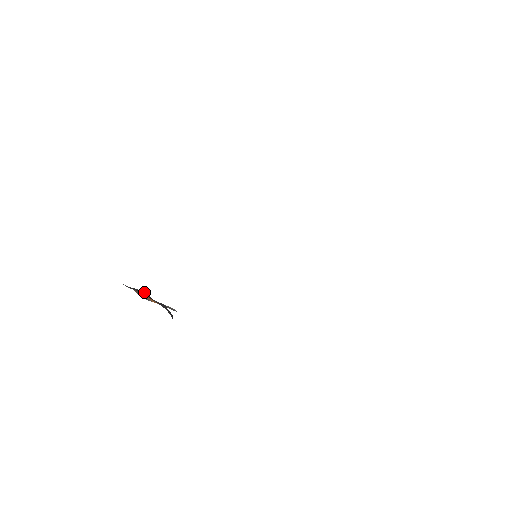
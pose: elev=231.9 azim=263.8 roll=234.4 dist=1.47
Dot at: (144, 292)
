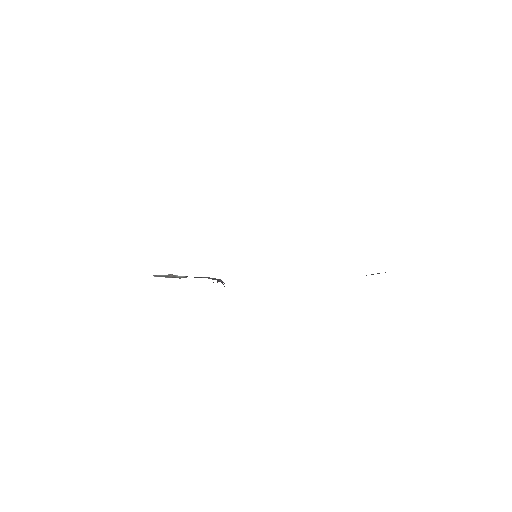
Dot at: occluded
